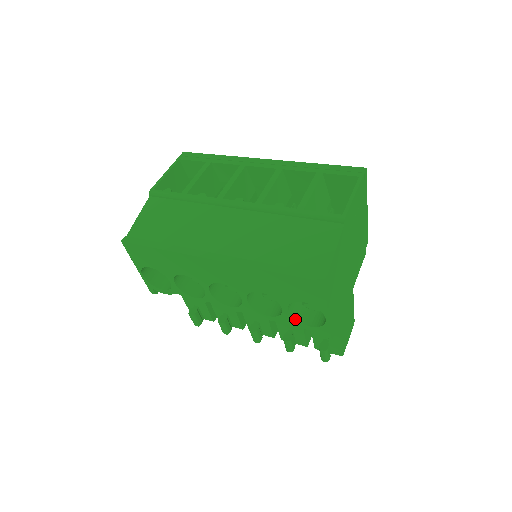
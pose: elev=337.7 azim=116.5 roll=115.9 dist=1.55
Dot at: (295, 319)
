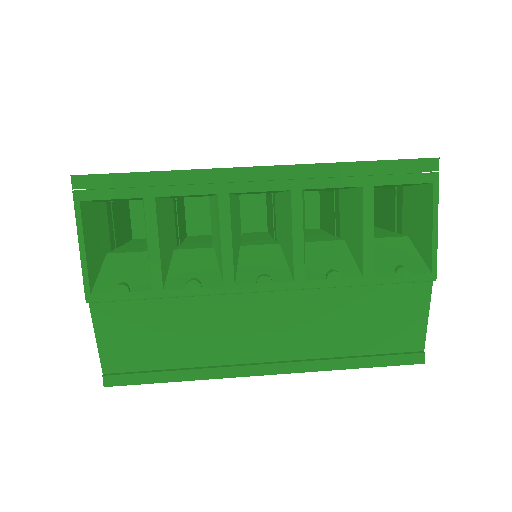
Dot at: occluded
